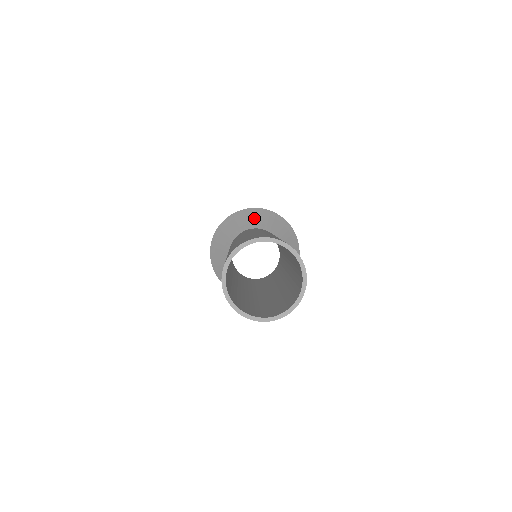
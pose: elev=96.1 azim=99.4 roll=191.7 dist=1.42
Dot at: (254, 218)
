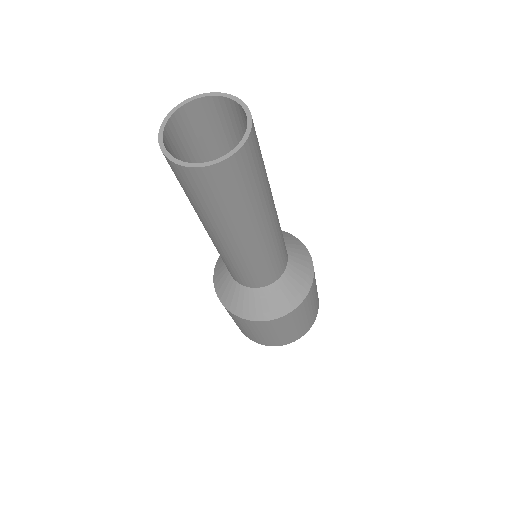
Dot at: occluded
